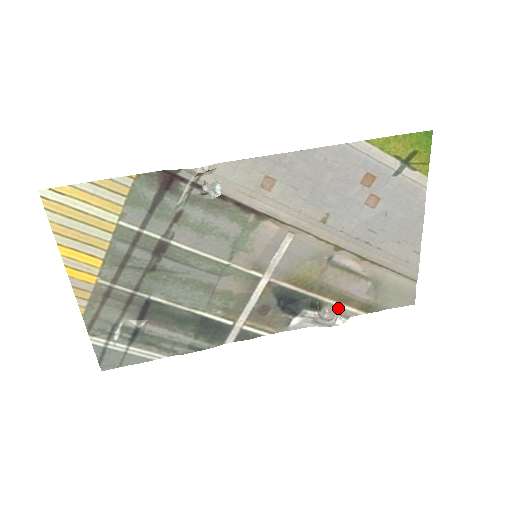
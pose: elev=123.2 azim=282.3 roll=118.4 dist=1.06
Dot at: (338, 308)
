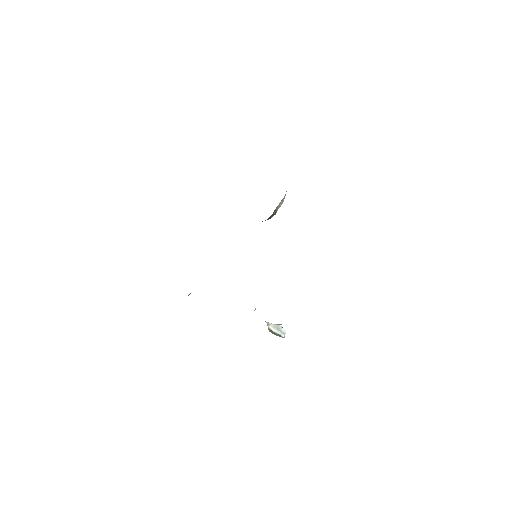
Dot at: occluded
